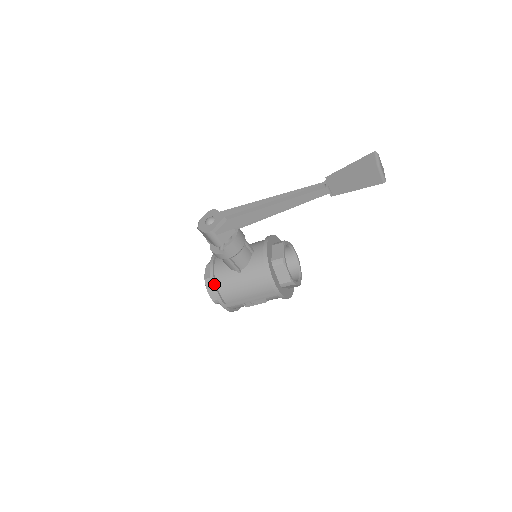
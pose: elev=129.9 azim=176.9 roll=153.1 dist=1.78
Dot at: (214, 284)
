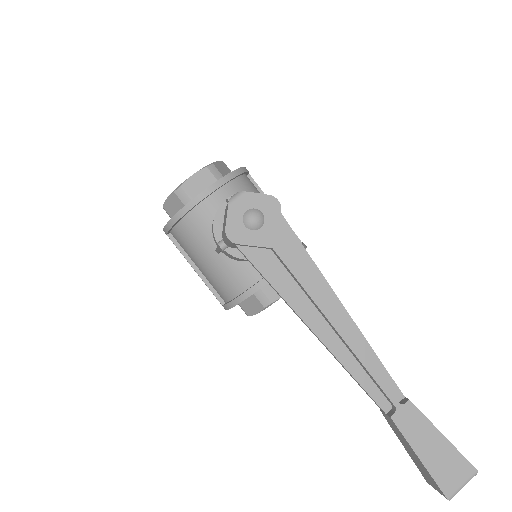
Dot at: (179, 217)
